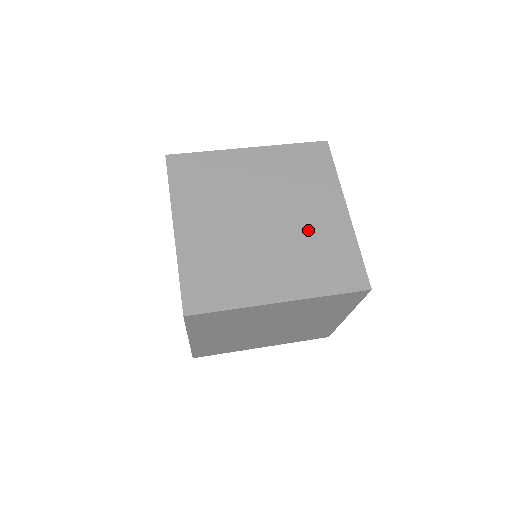
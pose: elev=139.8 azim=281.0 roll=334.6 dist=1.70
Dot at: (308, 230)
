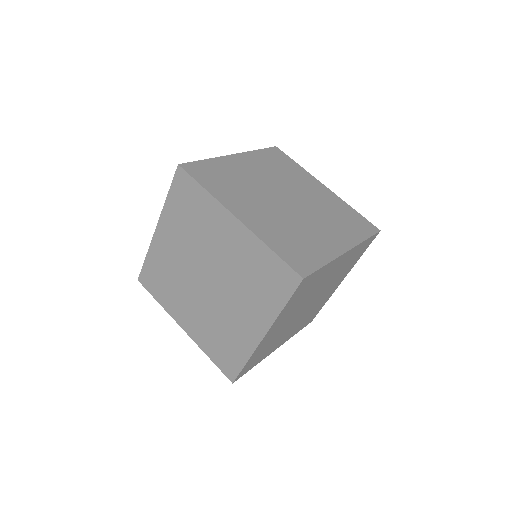
Dot at: (227, 317)
